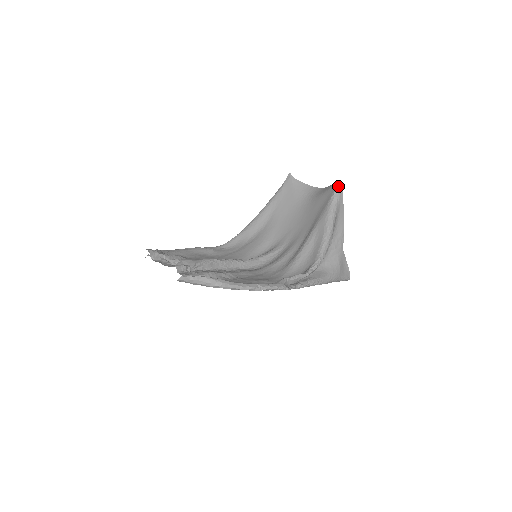
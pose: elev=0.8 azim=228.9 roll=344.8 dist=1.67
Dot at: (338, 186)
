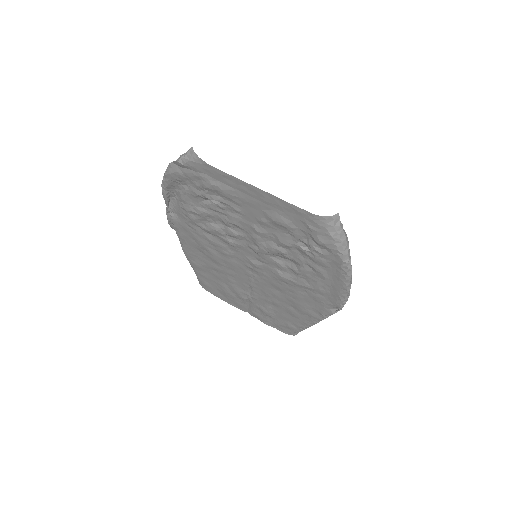
Dot at: occluded
